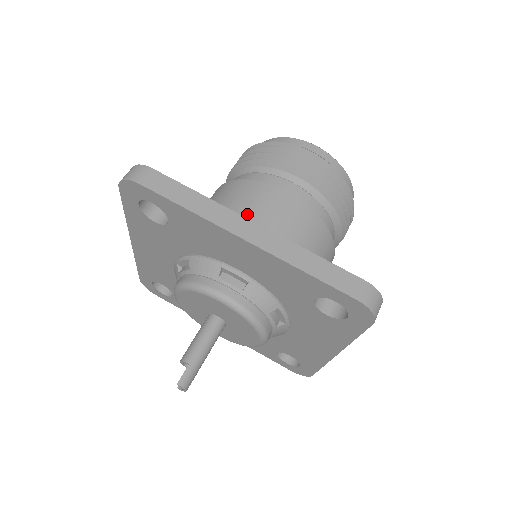
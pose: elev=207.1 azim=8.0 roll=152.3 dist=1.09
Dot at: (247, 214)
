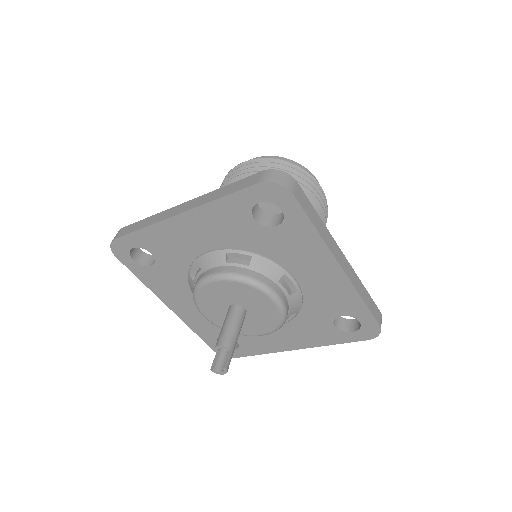
Dot at: occluded
